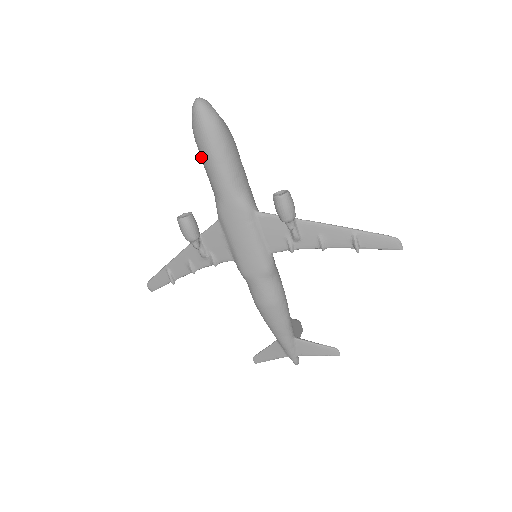
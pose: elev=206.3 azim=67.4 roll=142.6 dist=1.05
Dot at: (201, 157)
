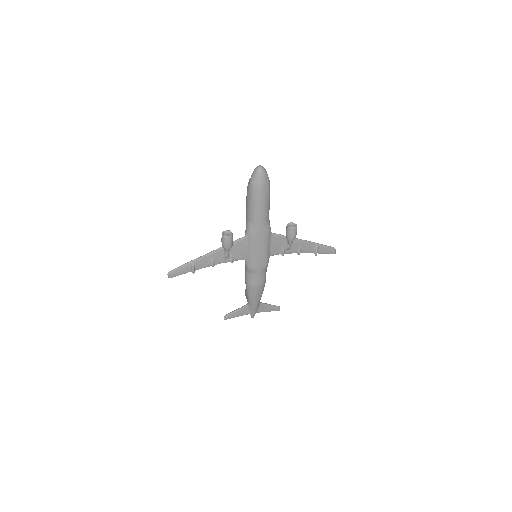
Dot at: (251, 200)
